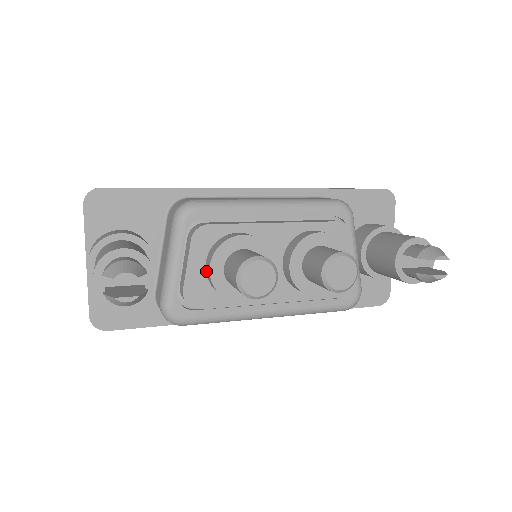
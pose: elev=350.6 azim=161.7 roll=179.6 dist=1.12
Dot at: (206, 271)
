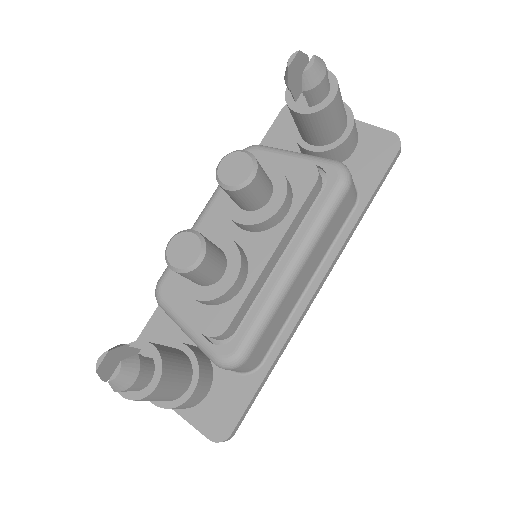
Dot at: (198, 302)
